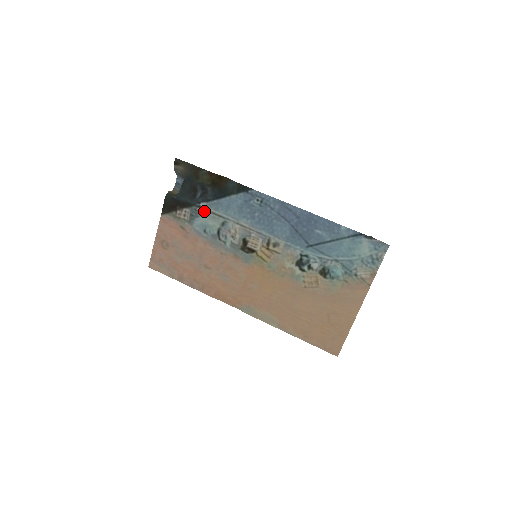
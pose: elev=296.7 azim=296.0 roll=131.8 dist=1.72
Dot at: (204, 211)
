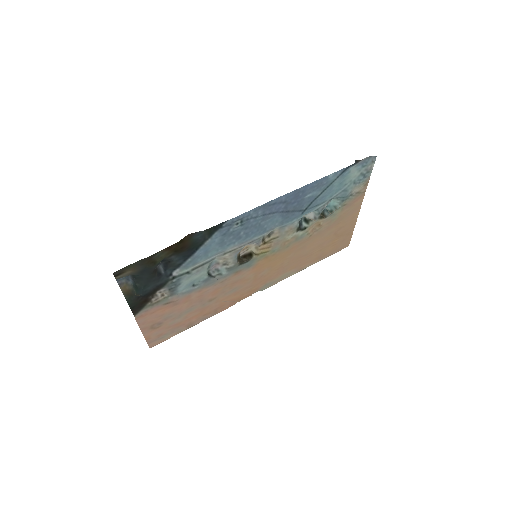
Dot at: (183, 276)
